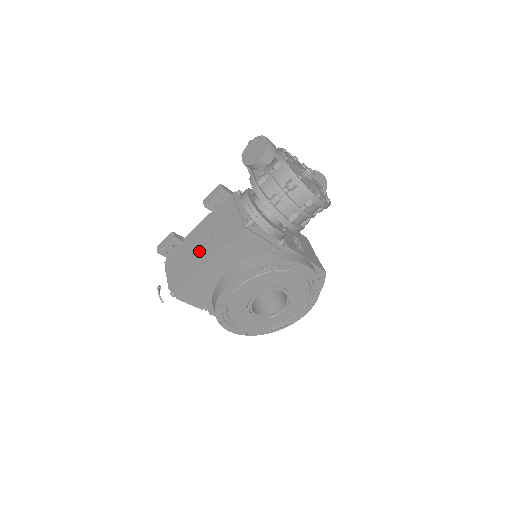
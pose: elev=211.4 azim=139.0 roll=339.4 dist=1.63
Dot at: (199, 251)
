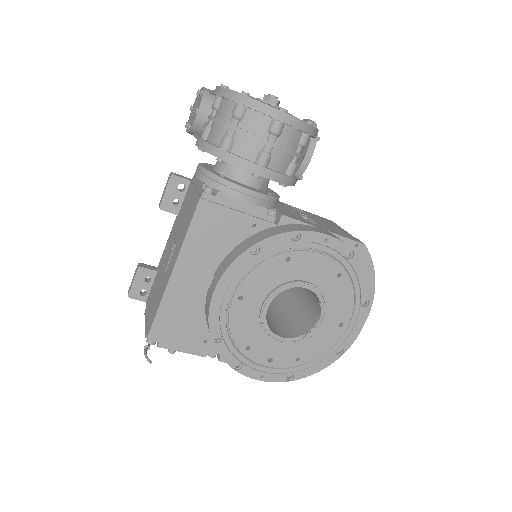
Dot at: (166, 267)
